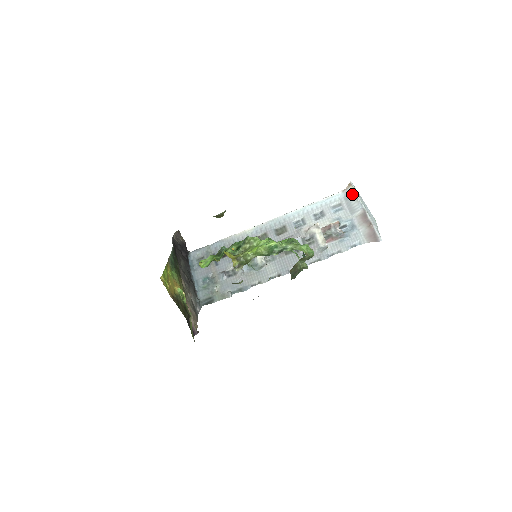
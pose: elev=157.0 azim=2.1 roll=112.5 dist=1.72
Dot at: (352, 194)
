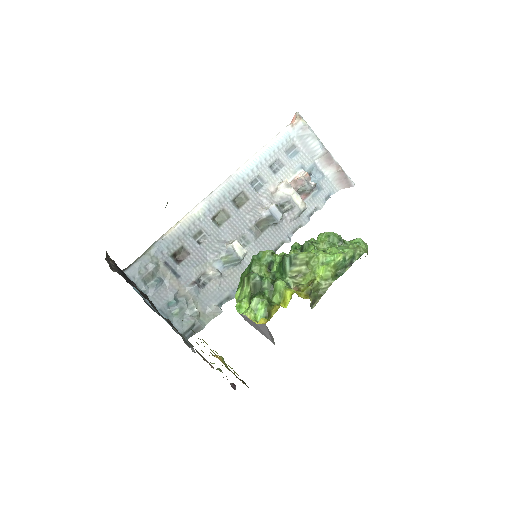
Dot at: (307, 131)
